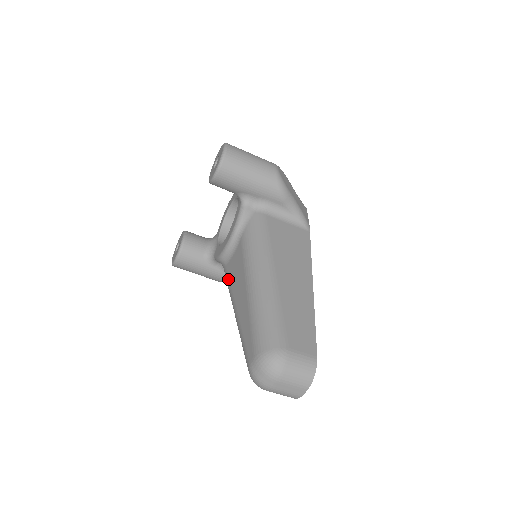
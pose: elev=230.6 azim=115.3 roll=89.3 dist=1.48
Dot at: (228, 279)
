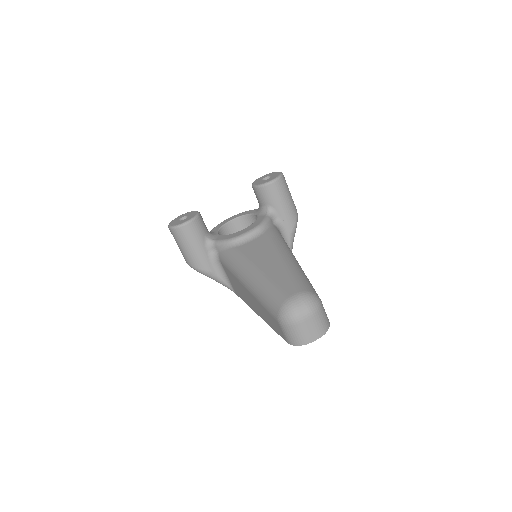
Dot at: (242, 254)
